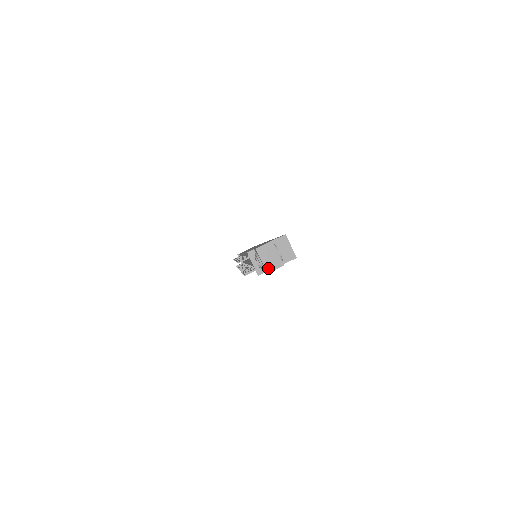
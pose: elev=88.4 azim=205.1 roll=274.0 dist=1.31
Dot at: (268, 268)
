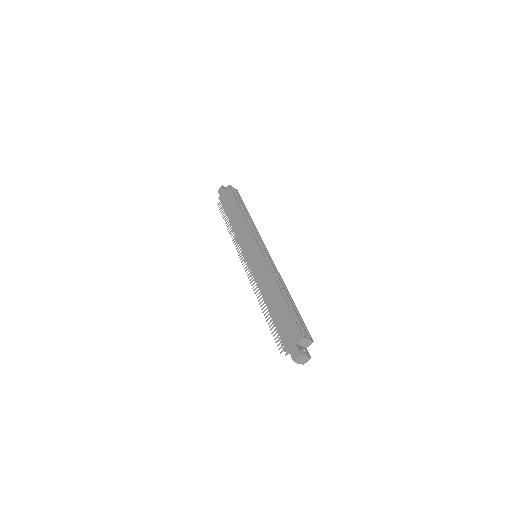
Dot at: (303, 363)
